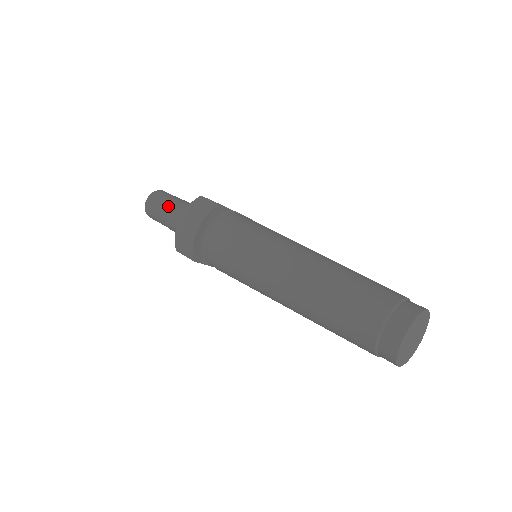
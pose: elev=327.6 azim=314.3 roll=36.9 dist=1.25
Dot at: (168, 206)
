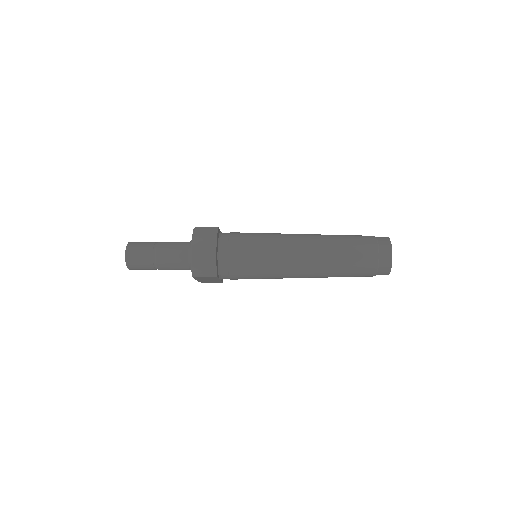
Dot at: (156, 249)
